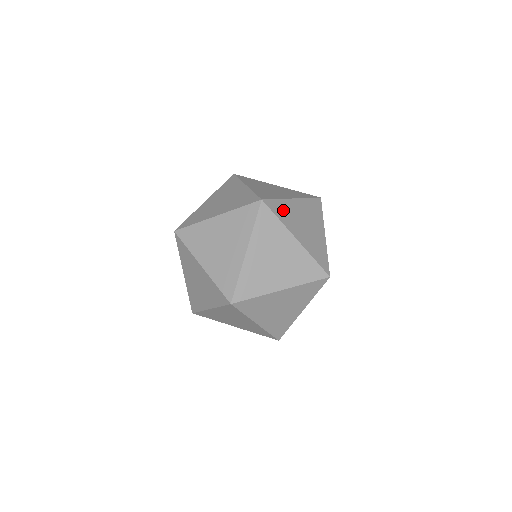
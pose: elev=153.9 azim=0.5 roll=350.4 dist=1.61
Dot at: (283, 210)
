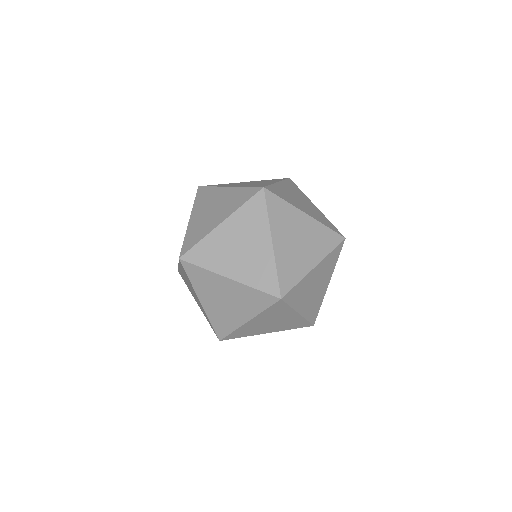
Dot at: (281, 193)
